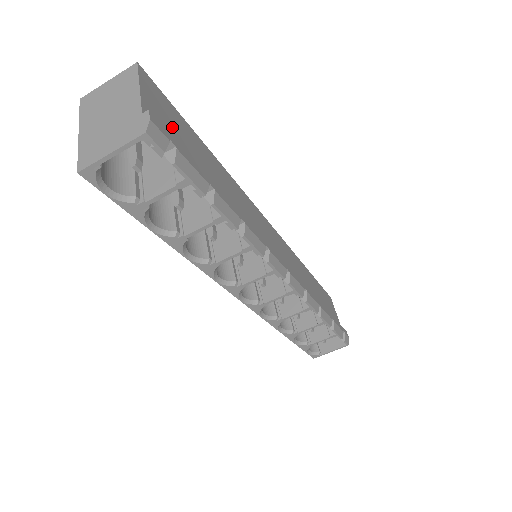
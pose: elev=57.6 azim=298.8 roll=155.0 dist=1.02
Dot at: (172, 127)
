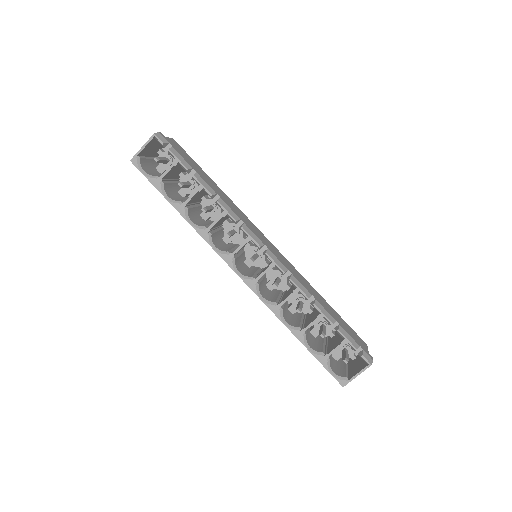
Dot at: occluded
